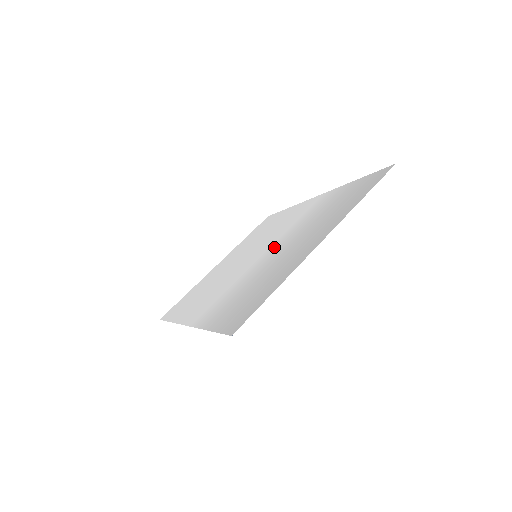
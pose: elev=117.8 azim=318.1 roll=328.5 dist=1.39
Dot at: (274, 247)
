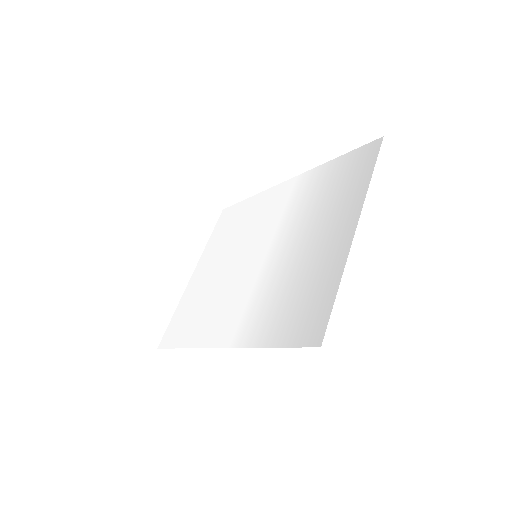
Dot at: (278, 243)
